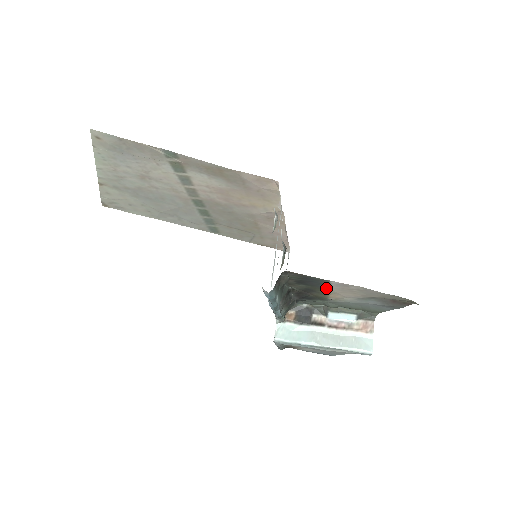
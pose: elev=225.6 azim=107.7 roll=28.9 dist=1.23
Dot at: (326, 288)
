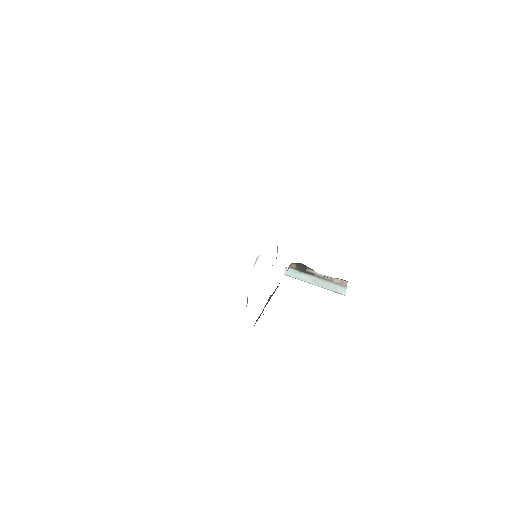
Dot at: occluded
